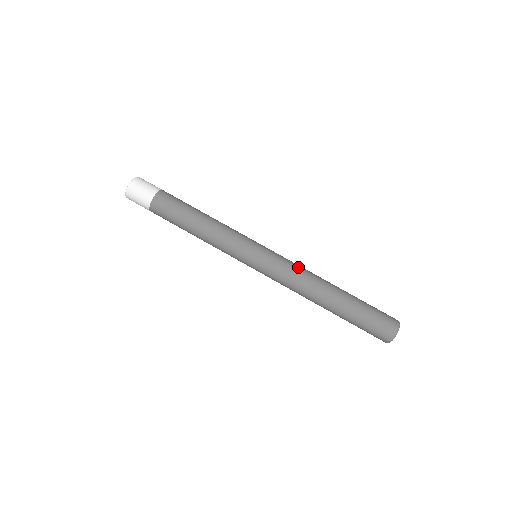
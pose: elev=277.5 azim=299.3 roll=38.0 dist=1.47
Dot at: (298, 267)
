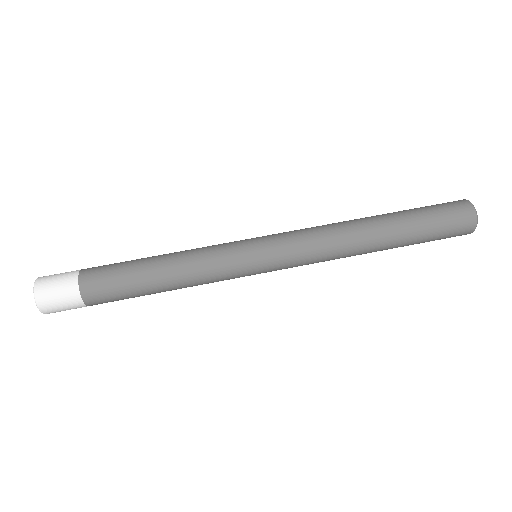
Dot at: (313, 227)
